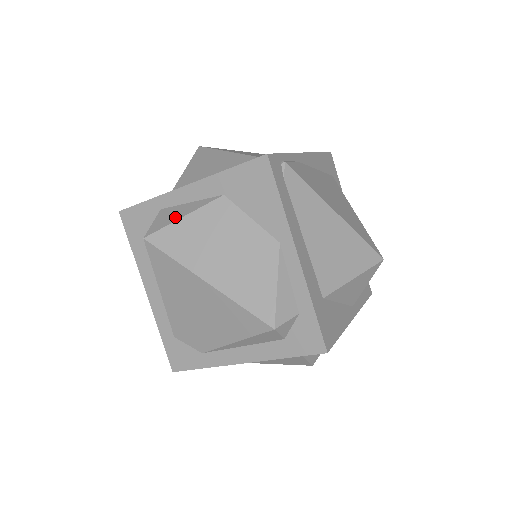
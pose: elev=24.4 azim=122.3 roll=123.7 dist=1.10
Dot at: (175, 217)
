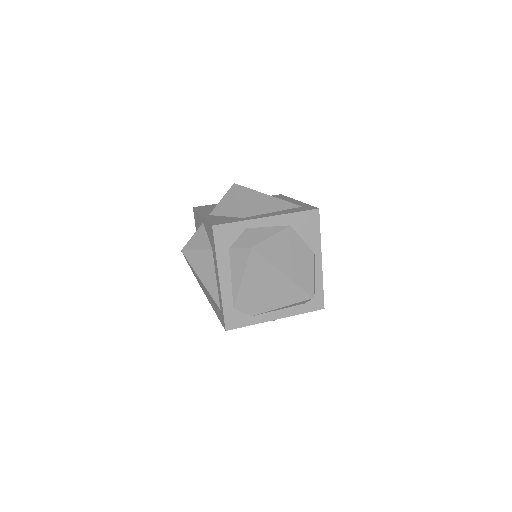
Dot at: (266, 236)
